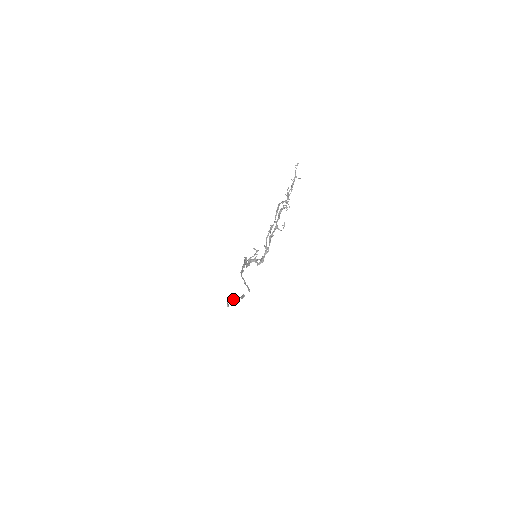
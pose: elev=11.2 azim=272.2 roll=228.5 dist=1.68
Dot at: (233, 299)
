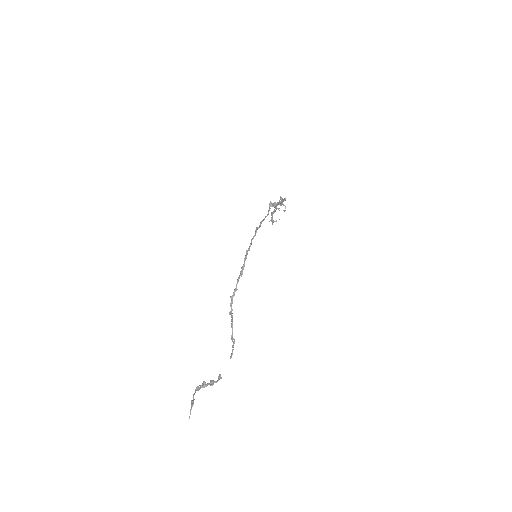
Dot at: (204, 384)
